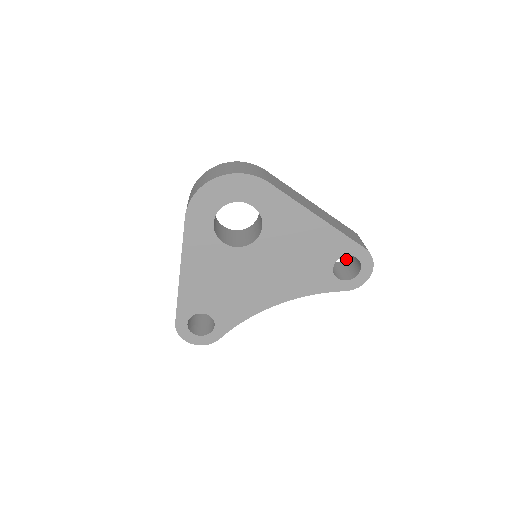
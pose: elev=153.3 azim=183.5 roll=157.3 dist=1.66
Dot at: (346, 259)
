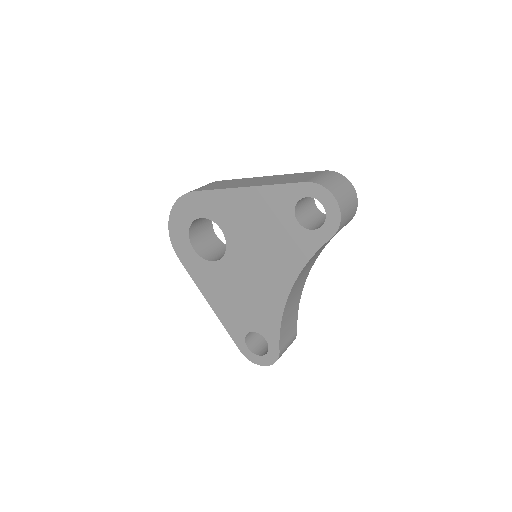
Dot at: occluded
